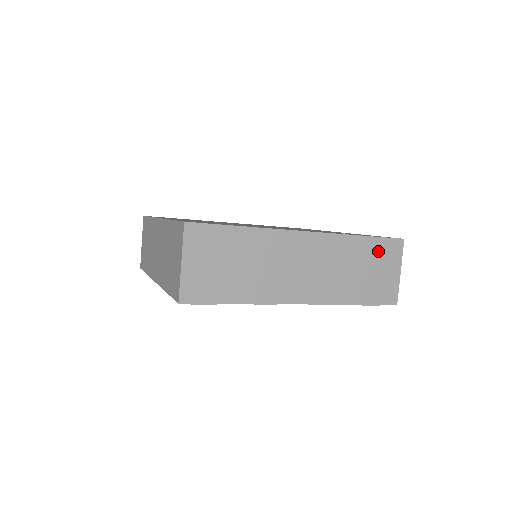
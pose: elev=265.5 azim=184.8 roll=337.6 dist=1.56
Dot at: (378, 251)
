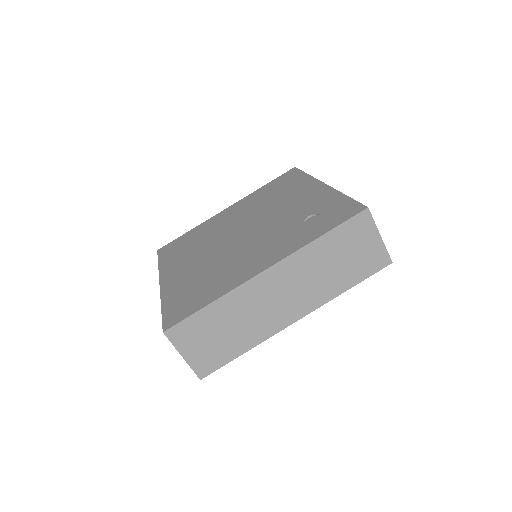
Dot at: (346, 236)
